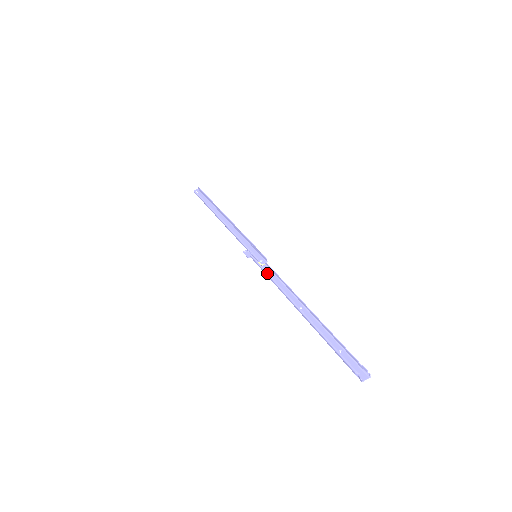
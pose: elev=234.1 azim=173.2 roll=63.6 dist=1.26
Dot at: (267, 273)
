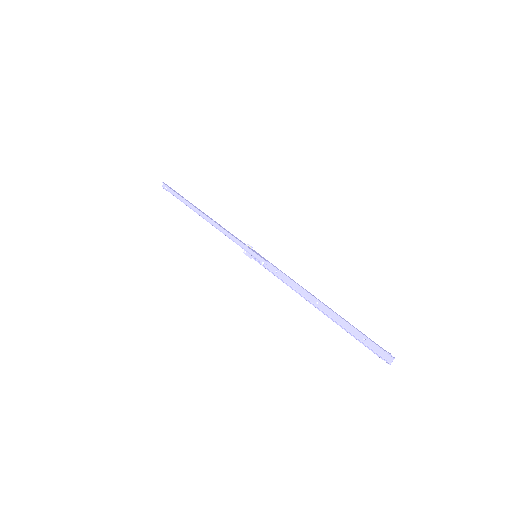
Dot at: (274, 275)
